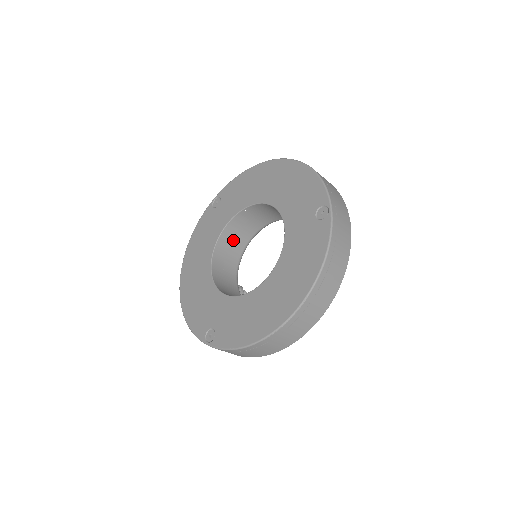
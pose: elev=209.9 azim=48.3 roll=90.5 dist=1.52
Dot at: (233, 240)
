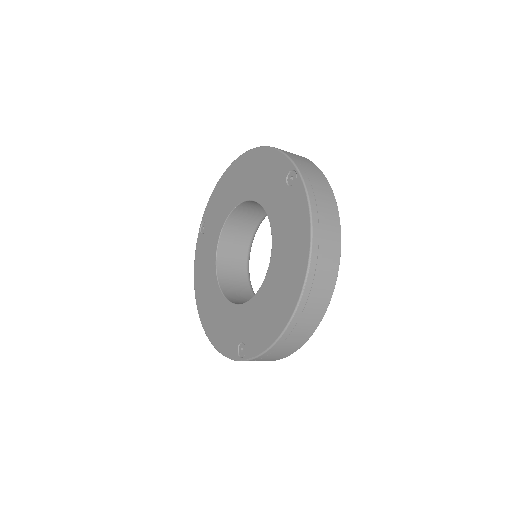
Dot at: (232, 254)
